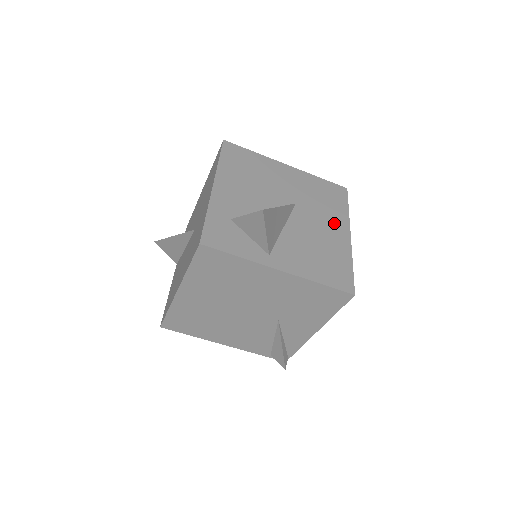
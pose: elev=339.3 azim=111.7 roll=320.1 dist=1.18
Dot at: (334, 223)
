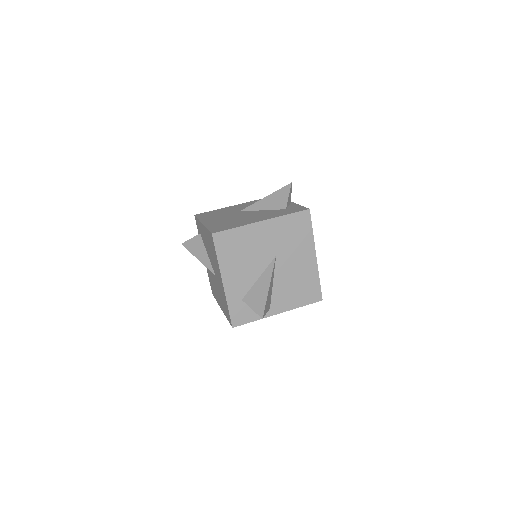
Dot at: (304, 253)
